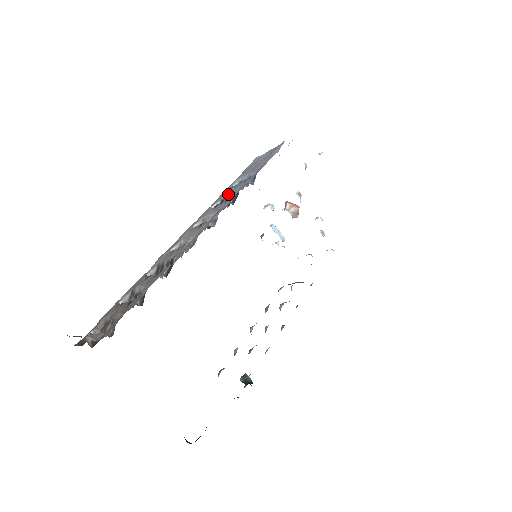
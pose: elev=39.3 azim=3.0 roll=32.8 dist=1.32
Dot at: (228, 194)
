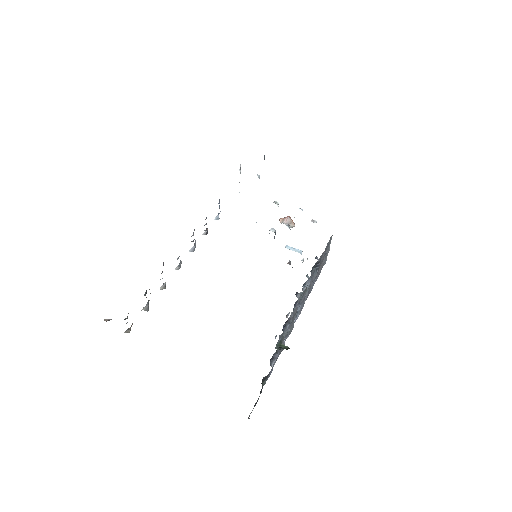
Dot at: occluded
